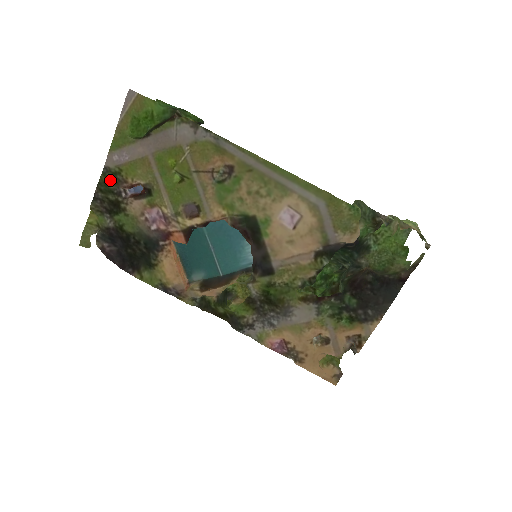
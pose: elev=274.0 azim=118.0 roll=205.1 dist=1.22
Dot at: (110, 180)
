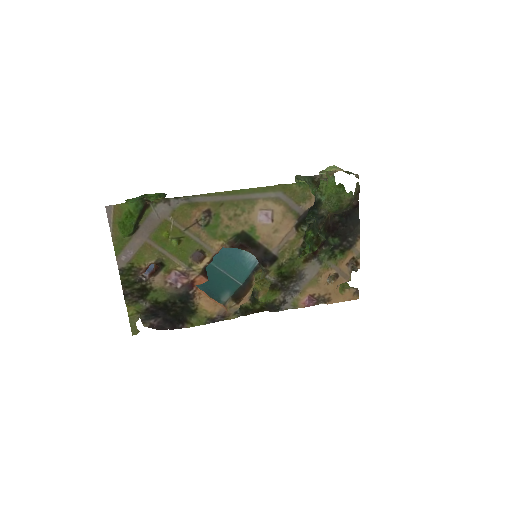
Dot at: (129, 276)
